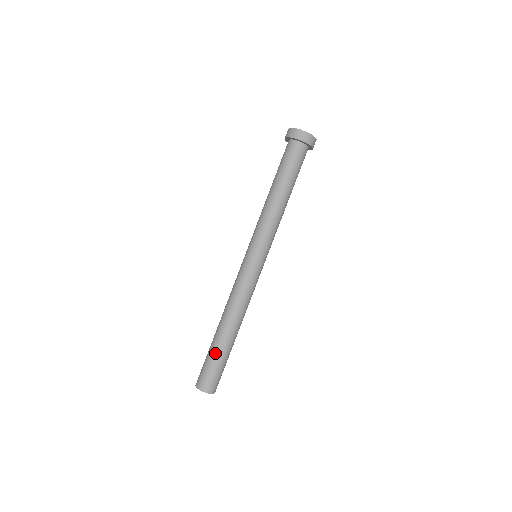
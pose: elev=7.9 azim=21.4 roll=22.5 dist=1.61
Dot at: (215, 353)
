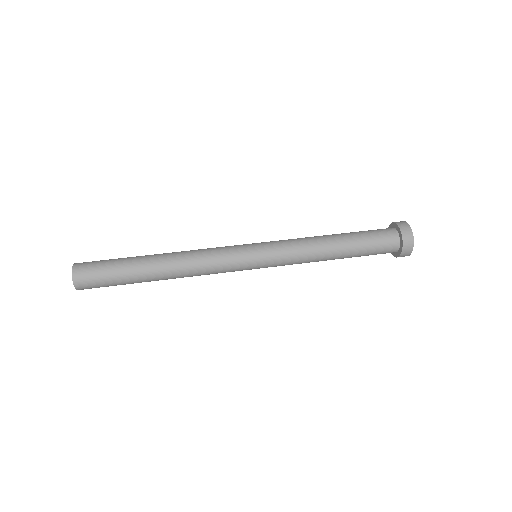
Dot at: (125, 259)
